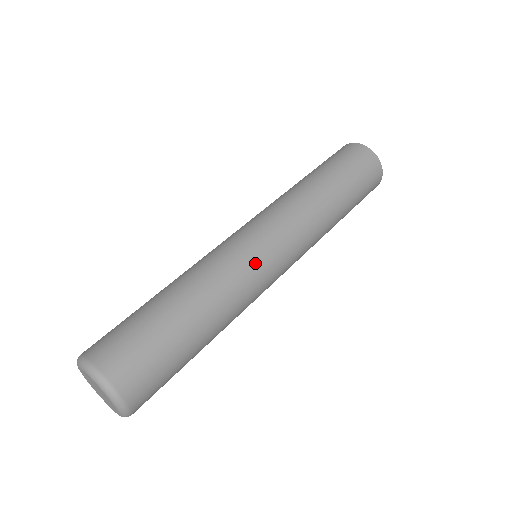
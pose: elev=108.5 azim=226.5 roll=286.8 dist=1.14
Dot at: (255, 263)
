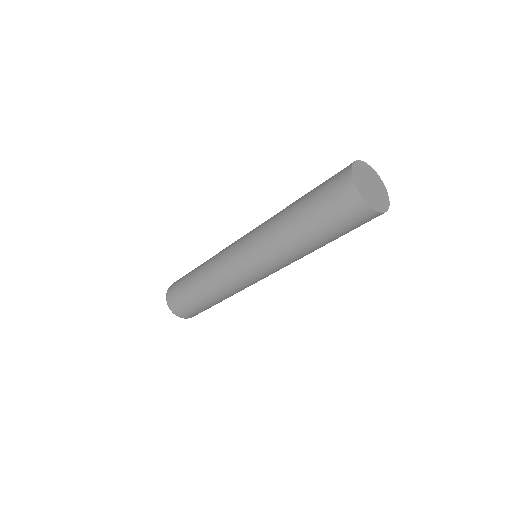
Dot at: (244, 283)
